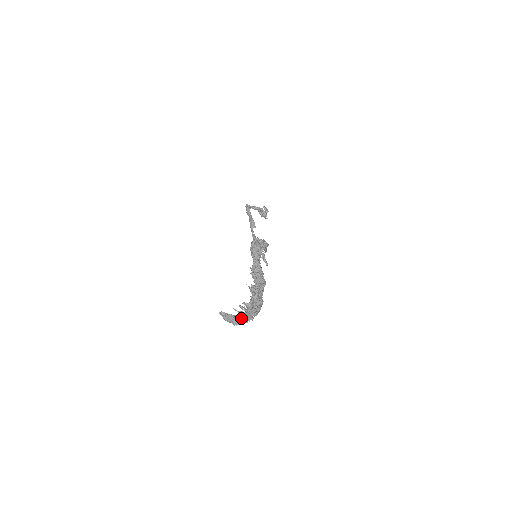
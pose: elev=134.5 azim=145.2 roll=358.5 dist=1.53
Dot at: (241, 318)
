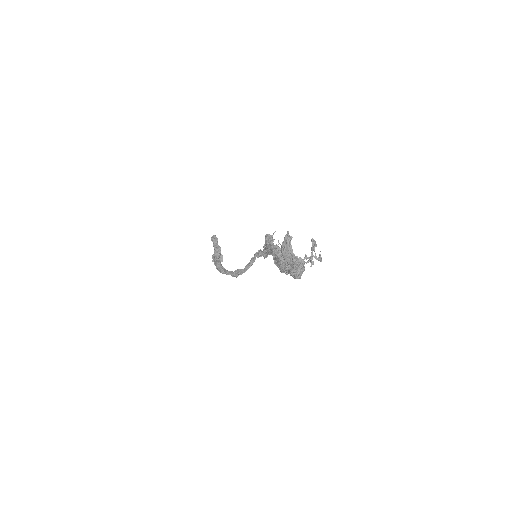
Dot at: (299, 260)
